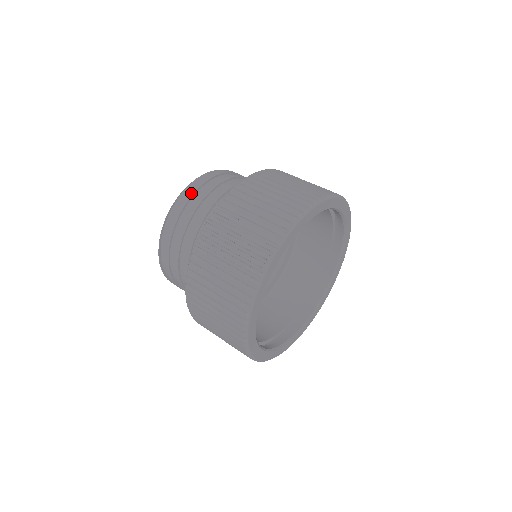
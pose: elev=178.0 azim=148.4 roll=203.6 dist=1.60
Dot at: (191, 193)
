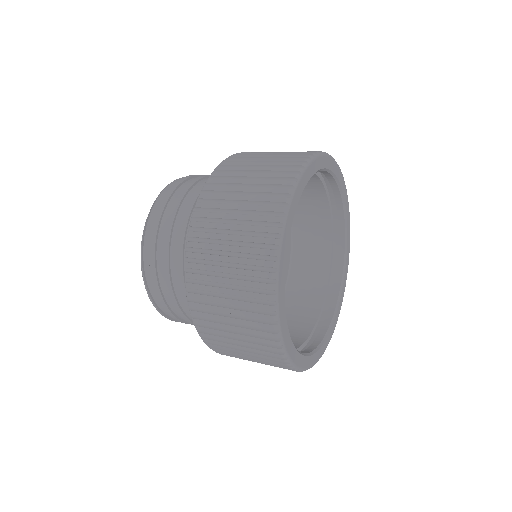
Dot at: (172, 189)
